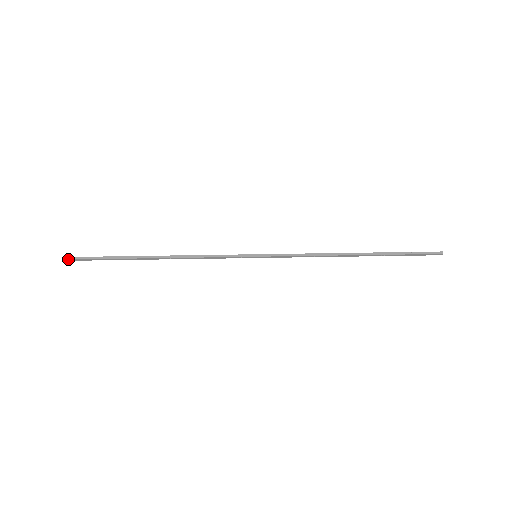
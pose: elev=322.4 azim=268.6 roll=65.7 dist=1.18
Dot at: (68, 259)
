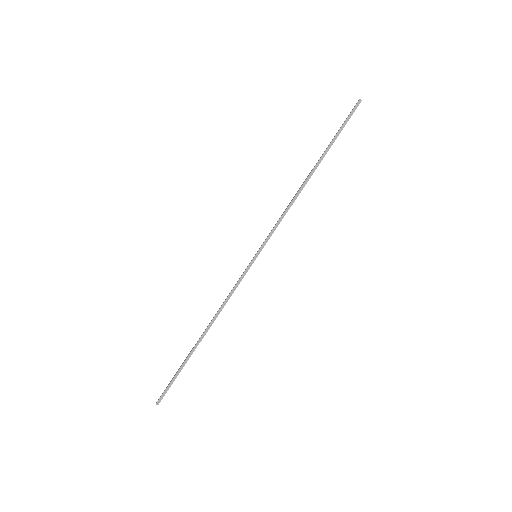
Dot at: occluded
